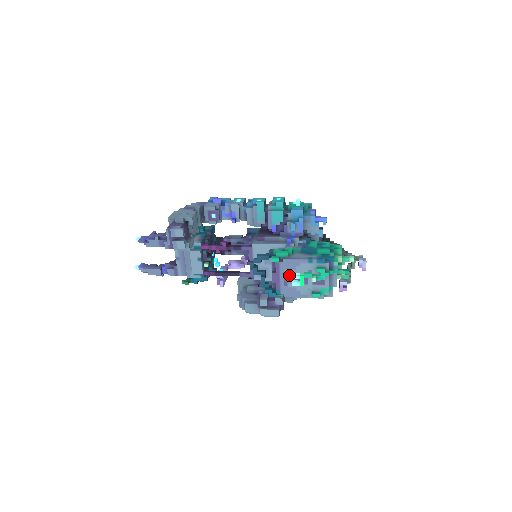
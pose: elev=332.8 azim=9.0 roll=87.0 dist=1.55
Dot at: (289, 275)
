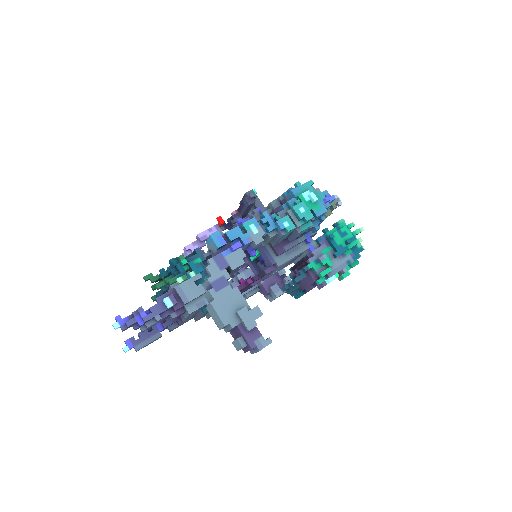
Dot at: (325, 281)
